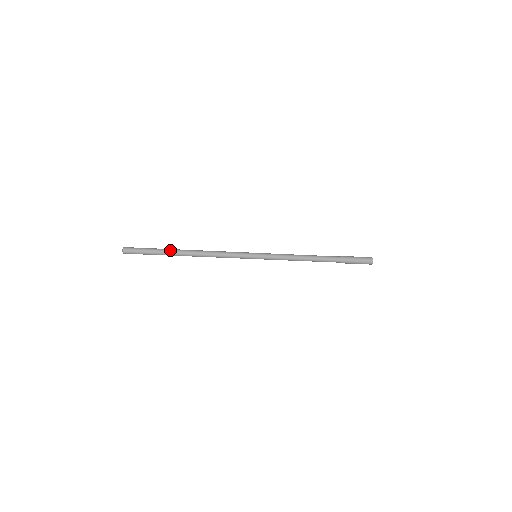
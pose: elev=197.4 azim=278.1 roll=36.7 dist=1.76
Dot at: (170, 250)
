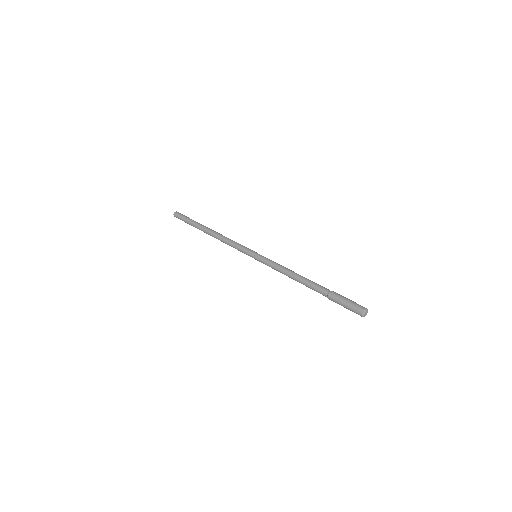
Dot at: (198, 227)
